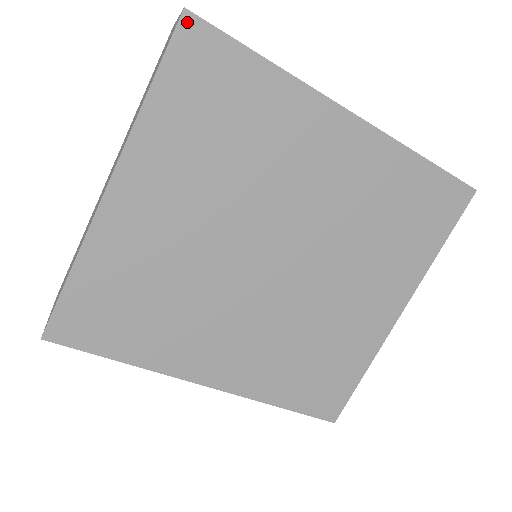
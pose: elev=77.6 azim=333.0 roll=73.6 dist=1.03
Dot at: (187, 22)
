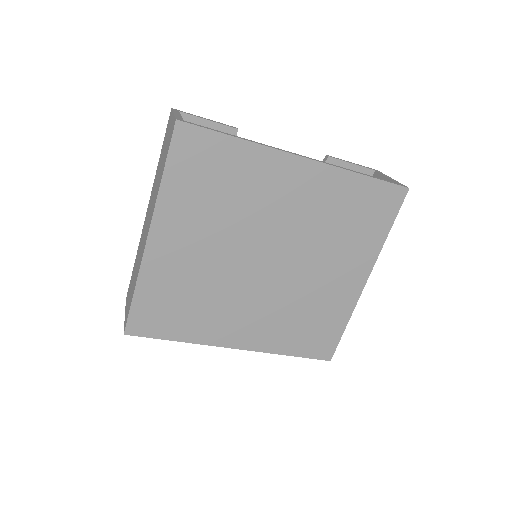
Dot at: (179, 128)
